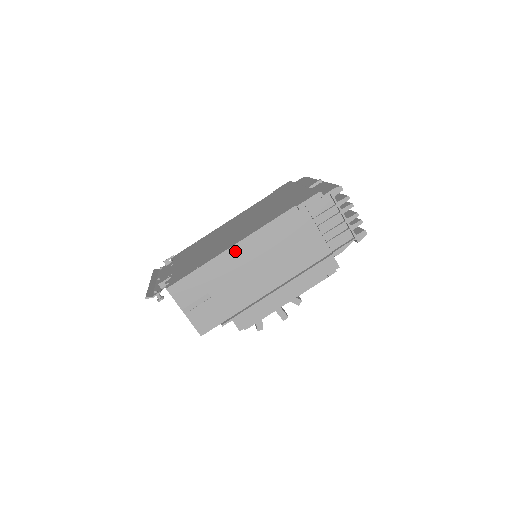
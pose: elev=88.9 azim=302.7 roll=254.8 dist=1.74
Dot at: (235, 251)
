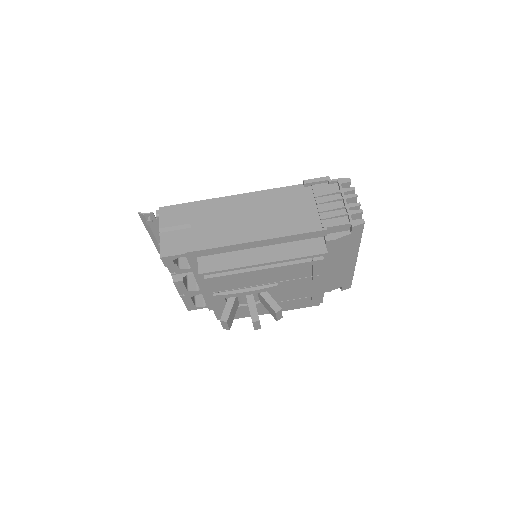
Dot at: (233, 200)
